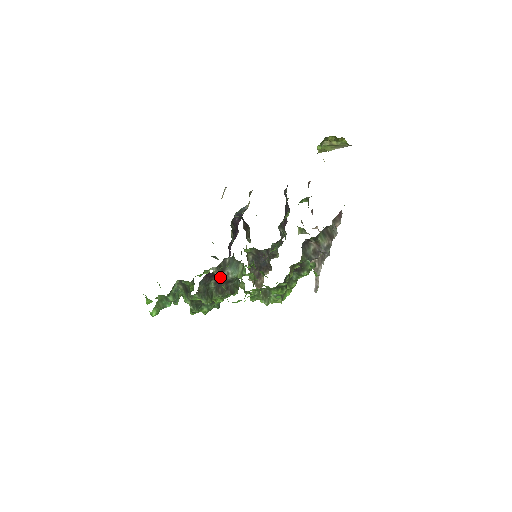
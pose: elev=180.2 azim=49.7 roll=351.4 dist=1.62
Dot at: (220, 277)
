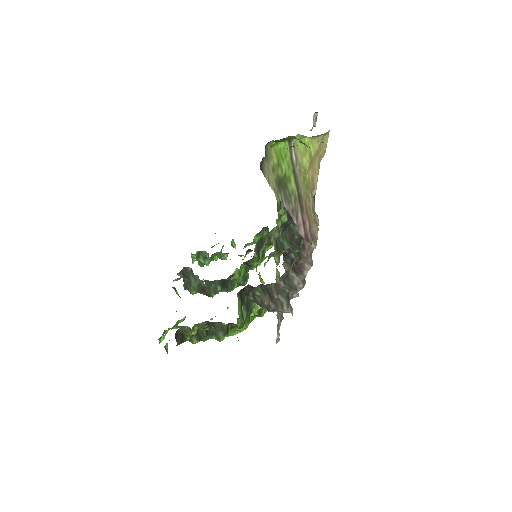
Dot at: occluded
